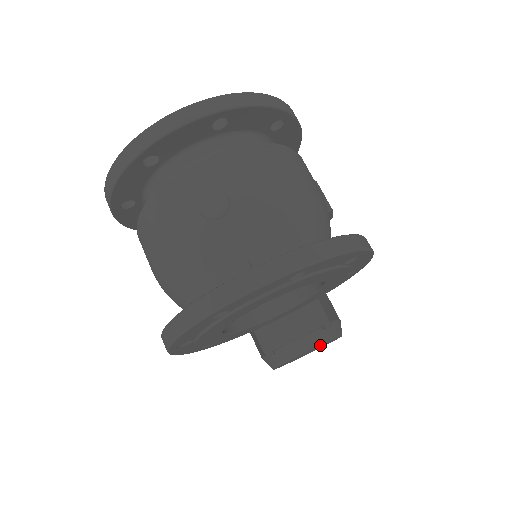
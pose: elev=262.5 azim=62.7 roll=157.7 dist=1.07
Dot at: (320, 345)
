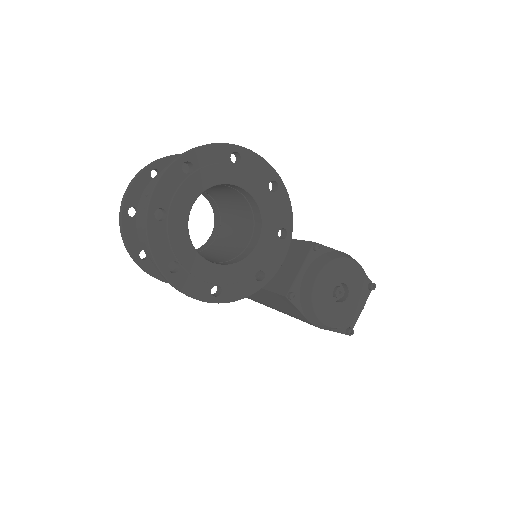
Dot at: (325, 265)
